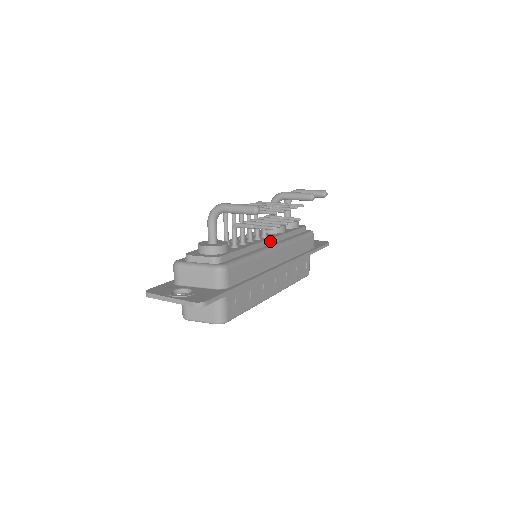
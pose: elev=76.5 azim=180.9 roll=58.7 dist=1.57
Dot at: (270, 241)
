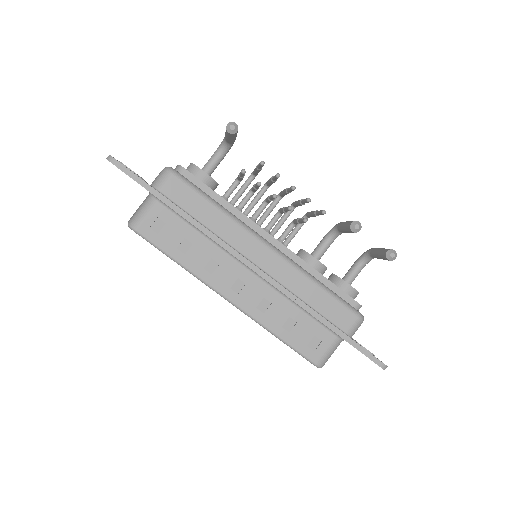
Dot at: (273, 241)
